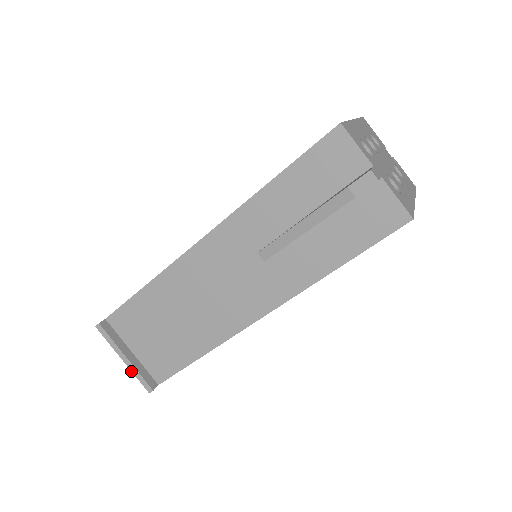
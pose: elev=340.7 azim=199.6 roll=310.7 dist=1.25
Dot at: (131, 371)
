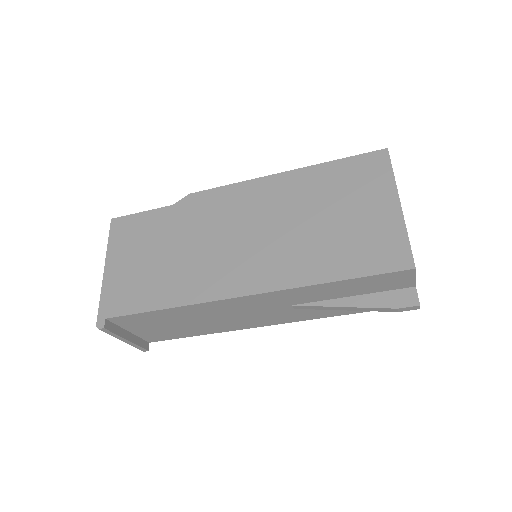
Dot at: occluded
